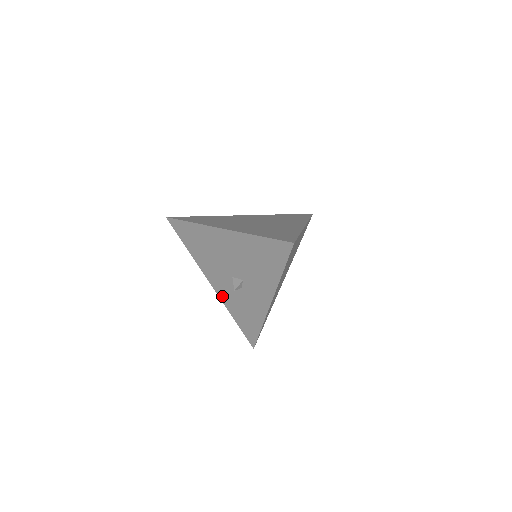
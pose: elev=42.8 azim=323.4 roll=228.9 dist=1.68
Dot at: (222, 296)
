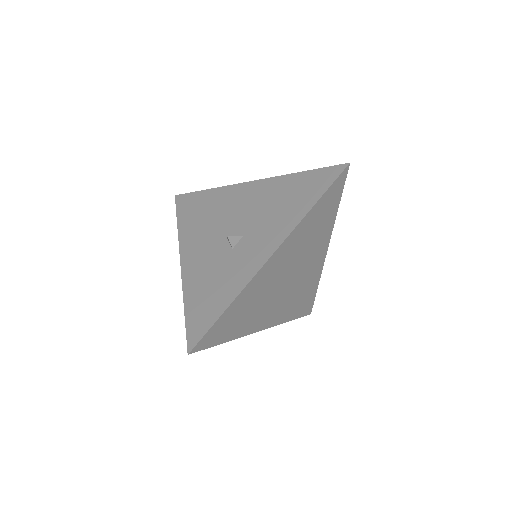
Dot at: (188, 274)
